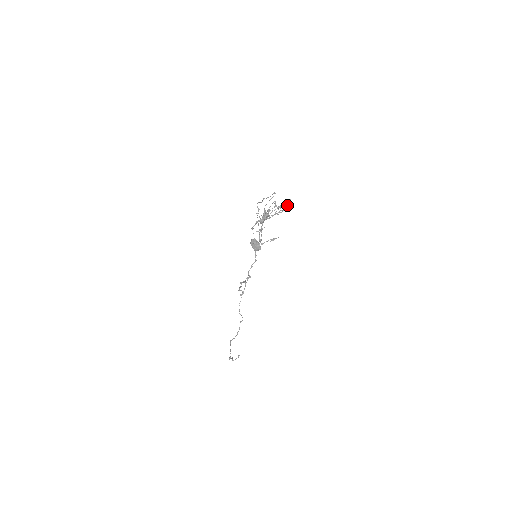
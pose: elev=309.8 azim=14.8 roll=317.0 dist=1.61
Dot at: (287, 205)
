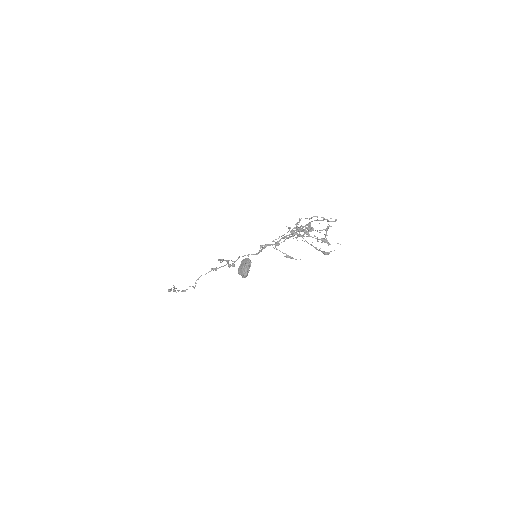
Dot at: occluded
